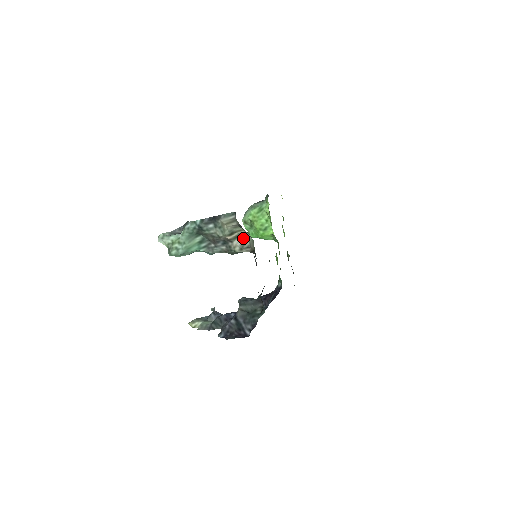
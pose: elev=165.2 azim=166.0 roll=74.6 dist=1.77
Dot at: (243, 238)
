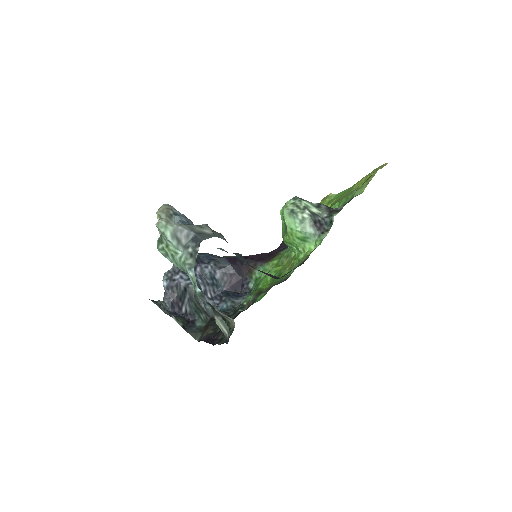
Dot at: (229, 317)
